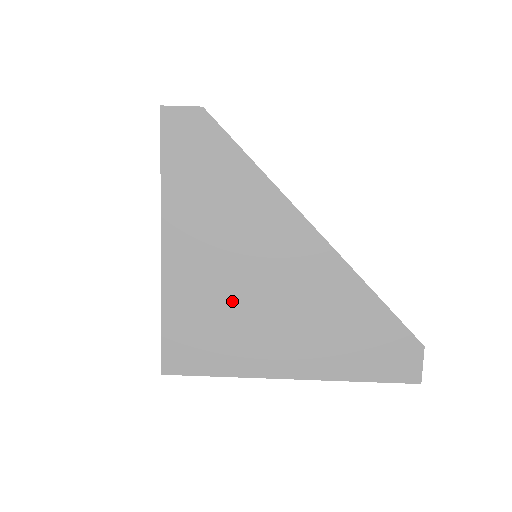
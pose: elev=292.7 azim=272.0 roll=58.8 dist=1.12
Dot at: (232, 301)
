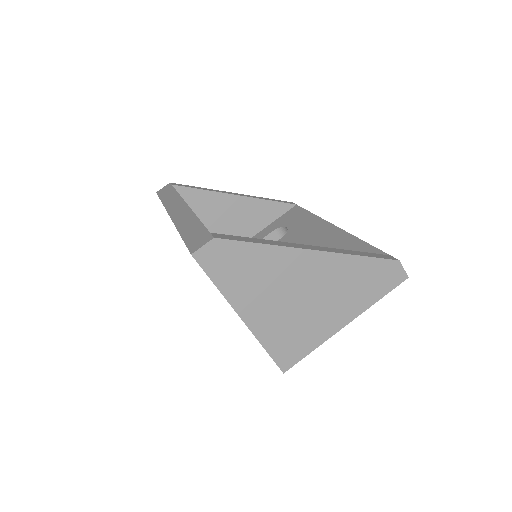
Dot at: (295, 315)
